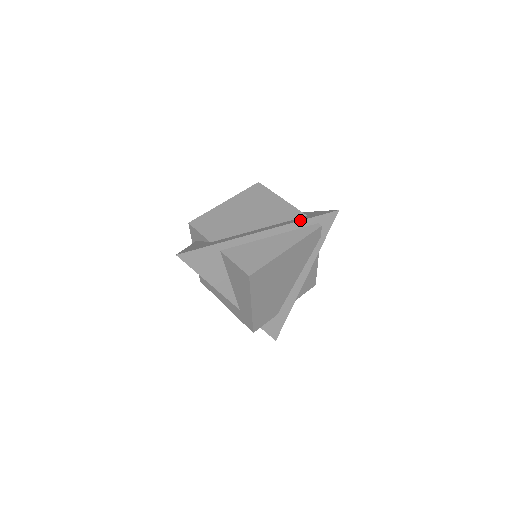
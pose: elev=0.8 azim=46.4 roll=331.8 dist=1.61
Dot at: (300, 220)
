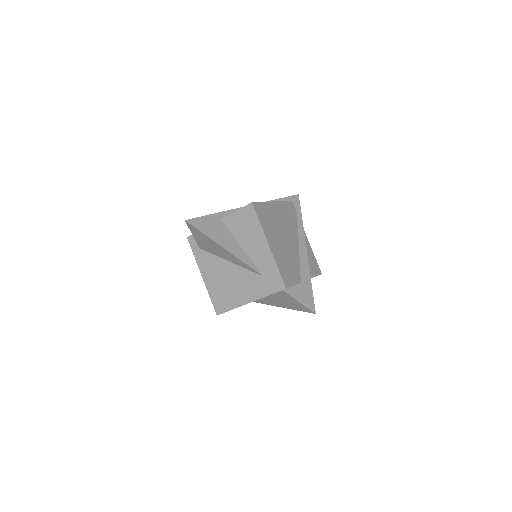
Dot at: (274, 200)
